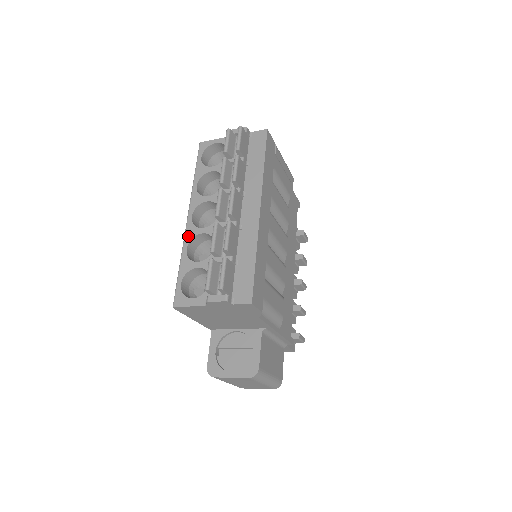
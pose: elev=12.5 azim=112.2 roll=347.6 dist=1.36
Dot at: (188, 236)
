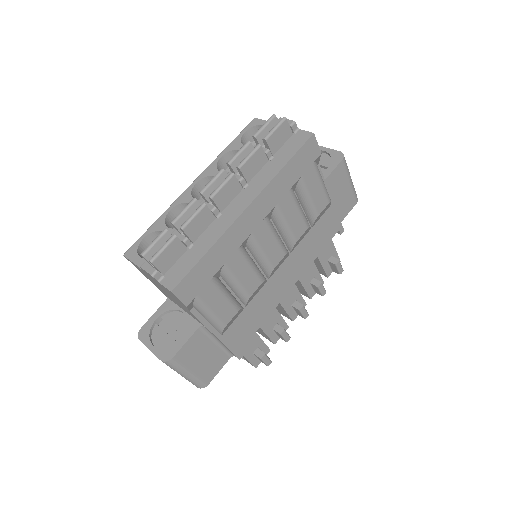
Dot at: (180, 199)
